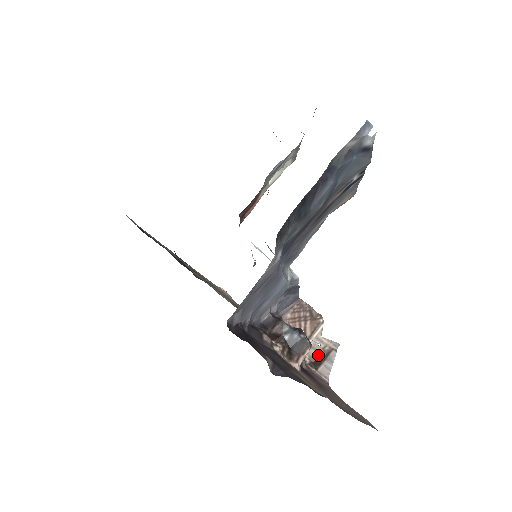
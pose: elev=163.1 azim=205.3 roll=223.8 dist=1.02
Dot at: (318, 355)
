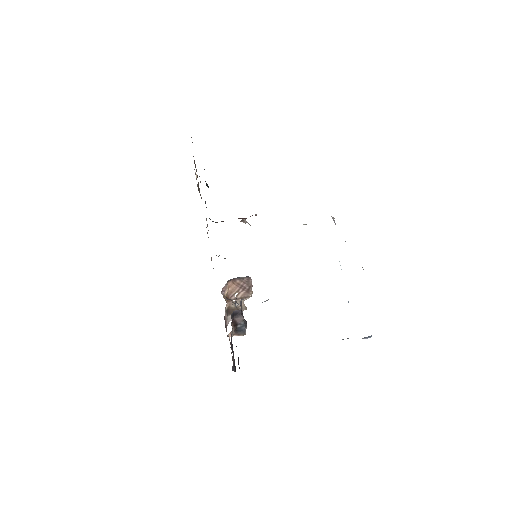
Dot at: (233, 308)
